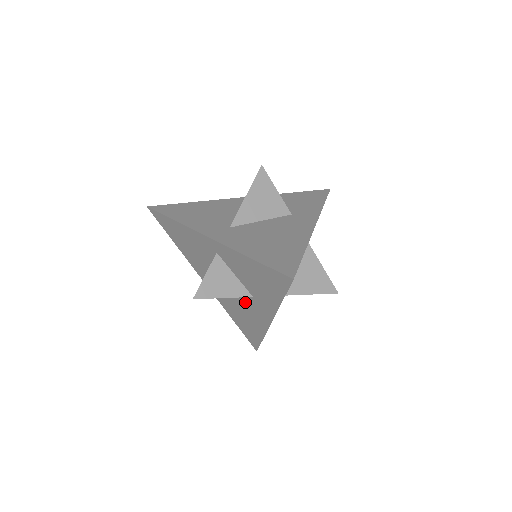
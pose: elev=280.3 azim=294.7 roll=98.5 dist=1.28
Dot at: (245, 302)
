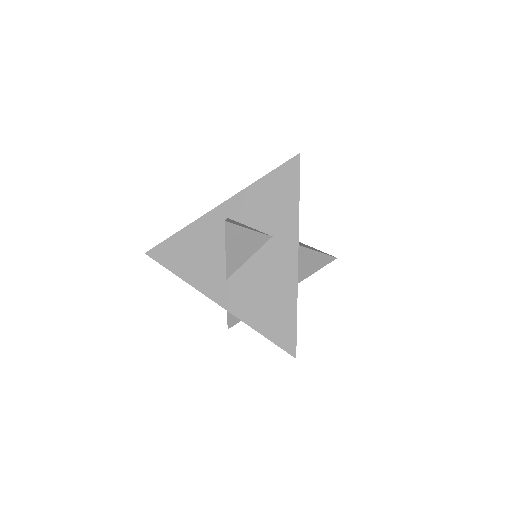
Dot at: occluded
